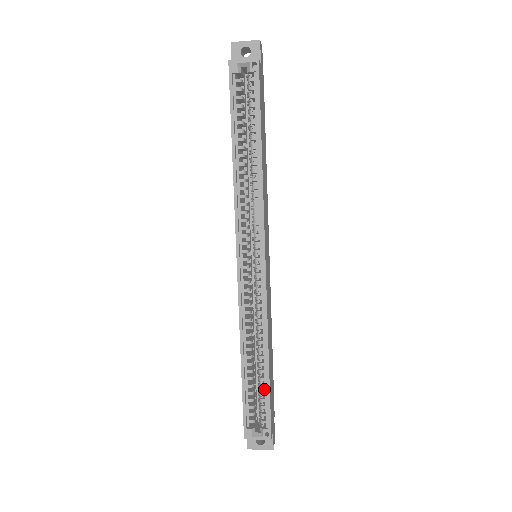
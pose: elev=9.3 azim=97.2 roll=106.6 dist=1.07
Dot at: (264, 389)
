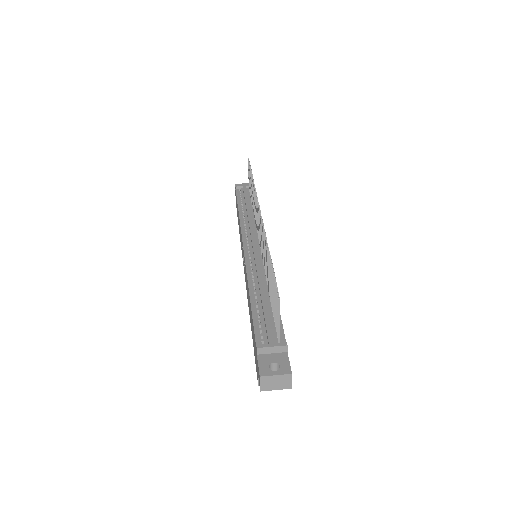
Dot at: occluded
